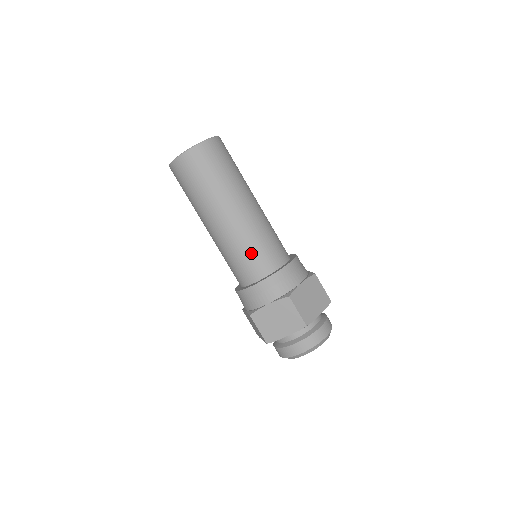
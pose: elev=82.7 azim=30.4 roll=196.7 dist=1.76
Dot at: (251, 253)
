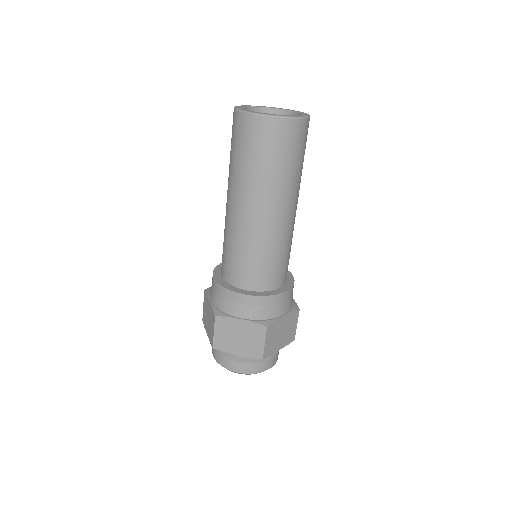
Dot at: (259, 262)
